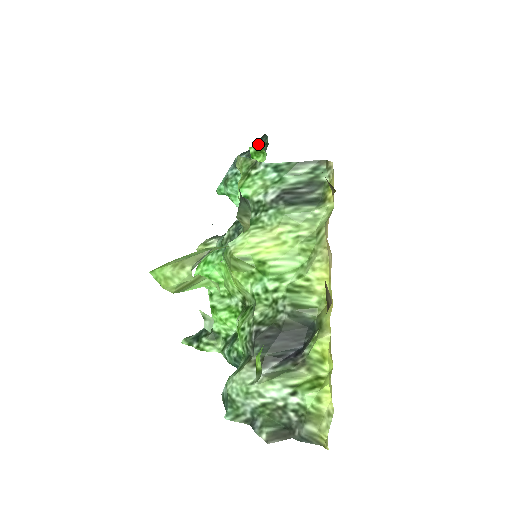
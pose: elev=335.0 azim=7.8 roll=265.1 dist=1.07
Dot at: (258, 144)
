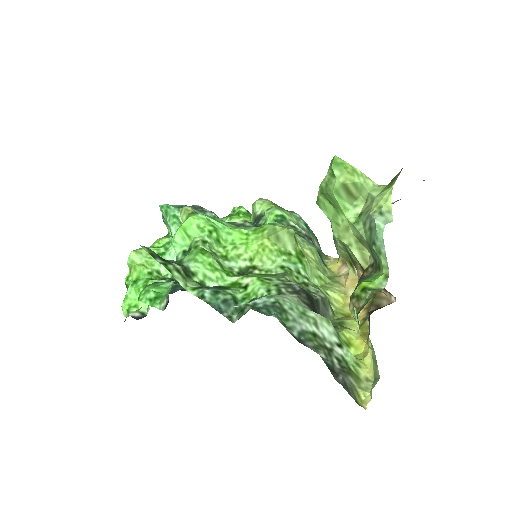
Dot at: occluded
